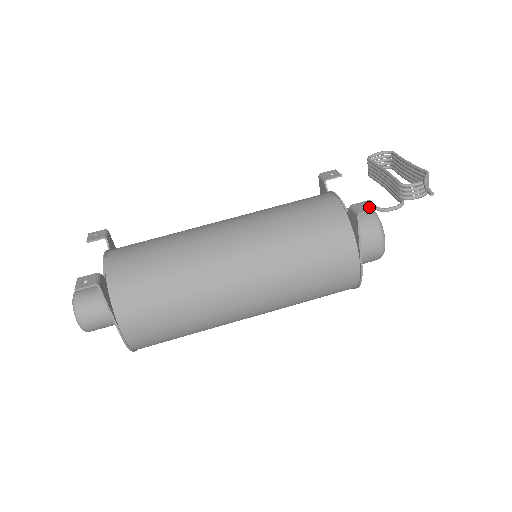
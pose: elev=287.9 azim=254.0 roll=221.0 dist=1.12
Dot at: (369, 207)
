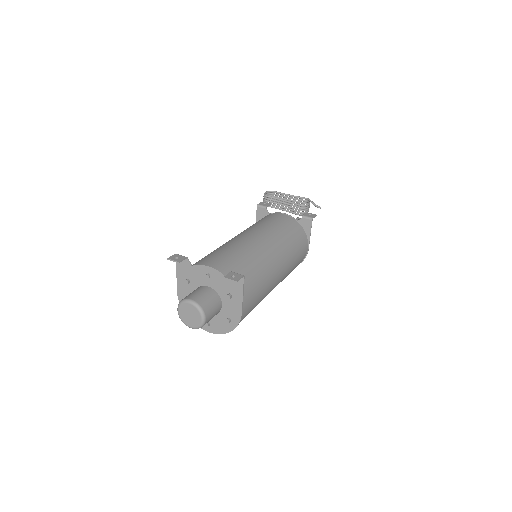
Dot at: (313, 215)
